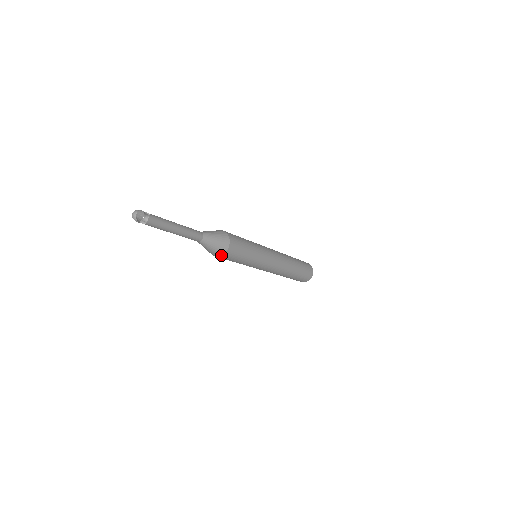
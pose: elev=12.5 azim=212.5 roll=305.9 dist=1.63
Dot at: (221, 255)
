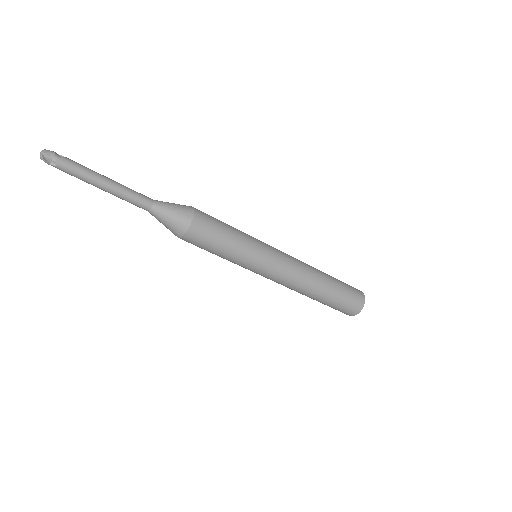
Dot at: (185, 232)
